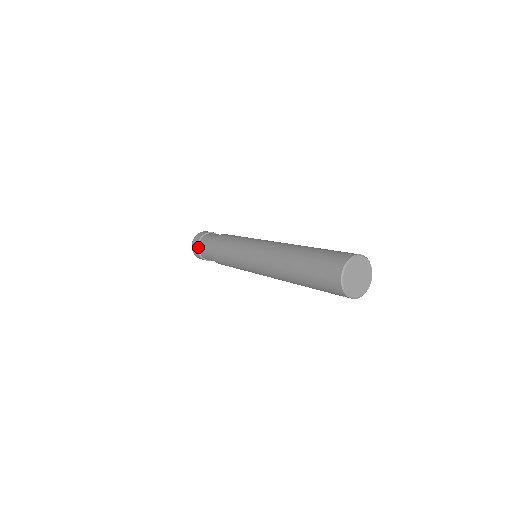
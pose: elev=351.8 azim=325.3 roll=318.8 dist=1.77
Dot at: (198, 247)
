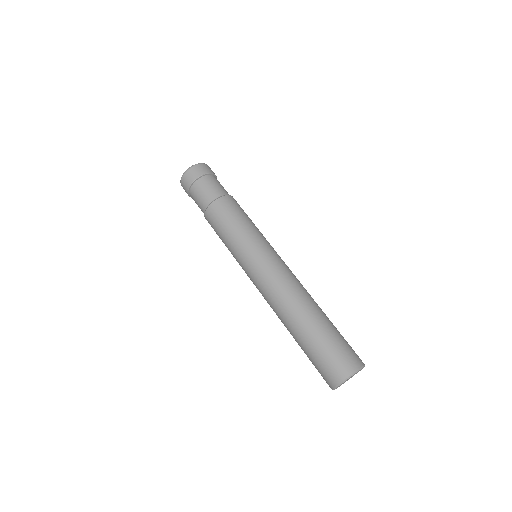
Dot at: (190, 196)
